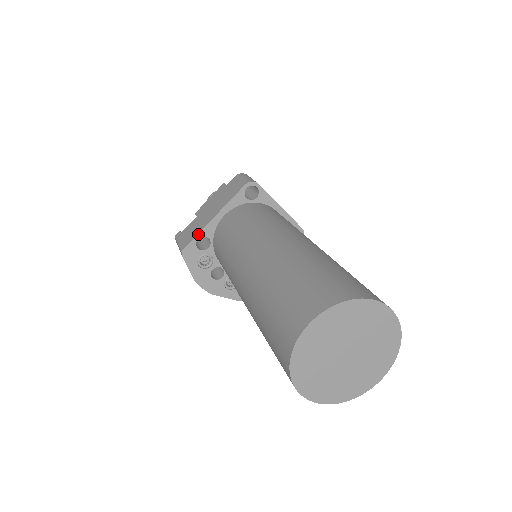
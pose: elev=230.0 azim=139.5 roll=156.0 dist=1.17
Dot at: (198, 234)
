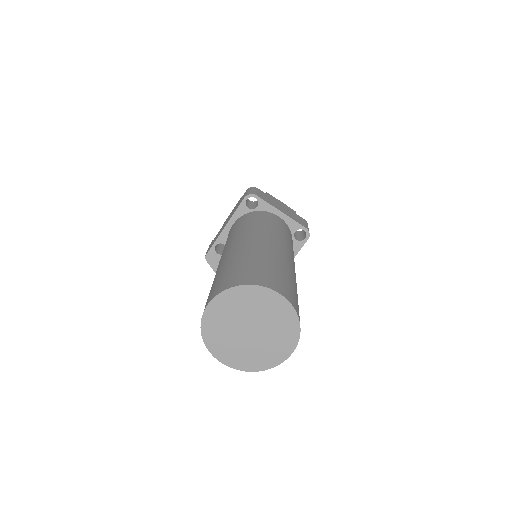
Dot at: (215, 242)
